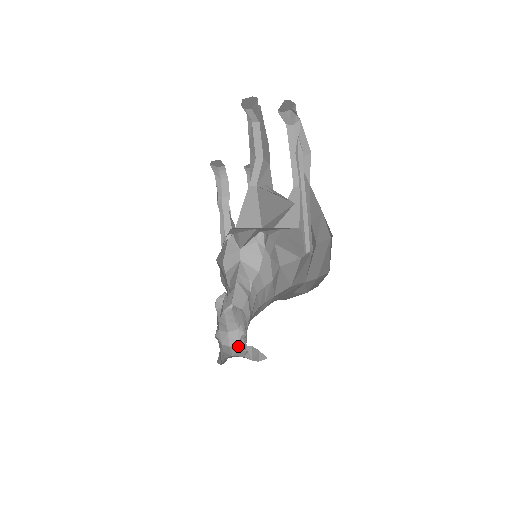
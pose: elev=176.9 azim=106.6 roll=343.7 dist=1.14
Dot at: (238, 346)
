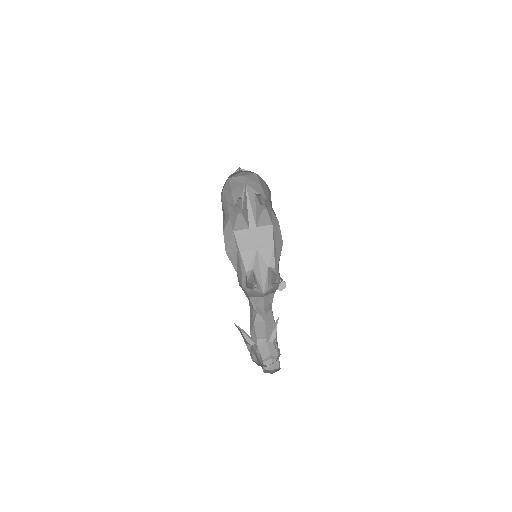
Dot at: occluded
